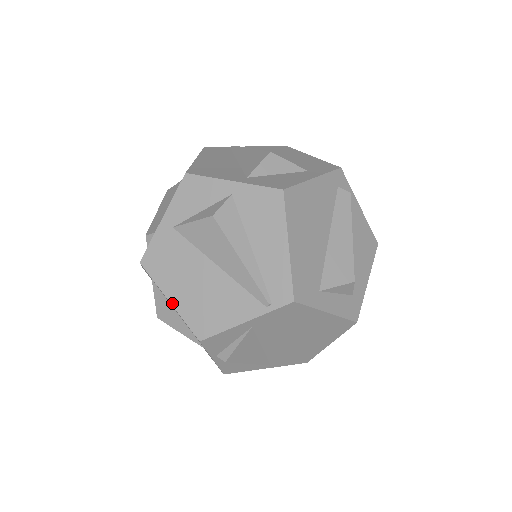
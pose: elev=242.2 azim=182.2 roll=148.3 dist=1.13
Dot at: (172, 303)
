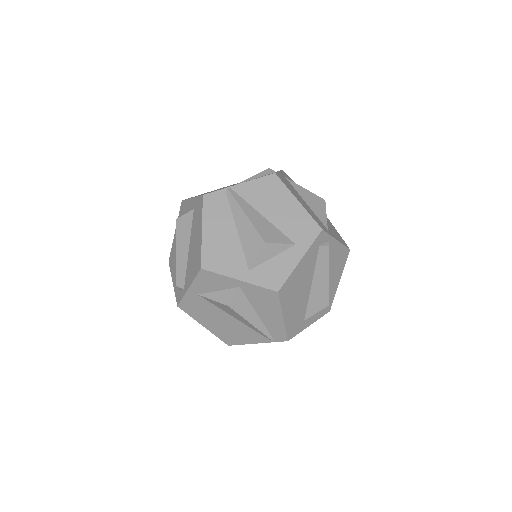
Dot at: (206, 328)
